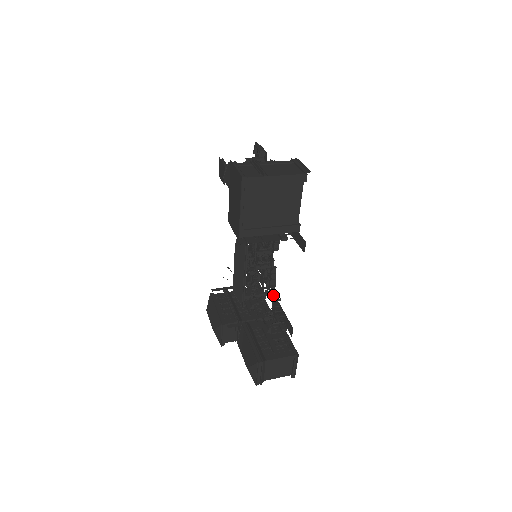
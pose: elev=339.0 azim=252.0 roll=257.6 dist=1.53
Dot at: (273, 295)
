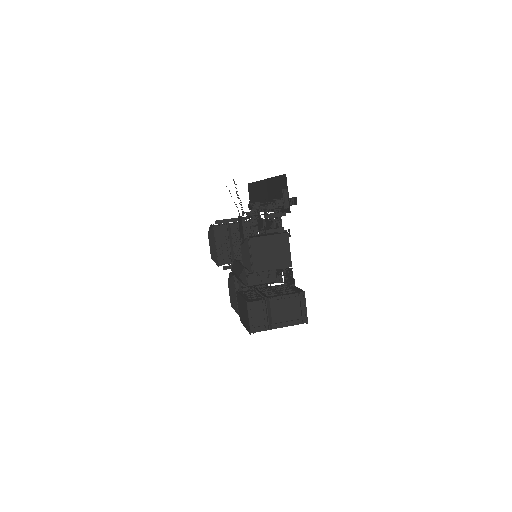
Dot at: occluded
